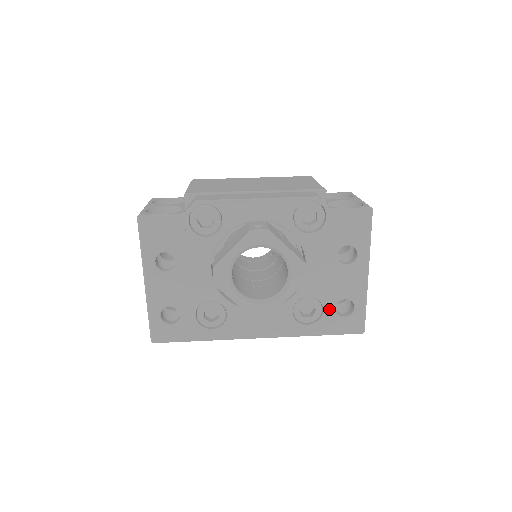
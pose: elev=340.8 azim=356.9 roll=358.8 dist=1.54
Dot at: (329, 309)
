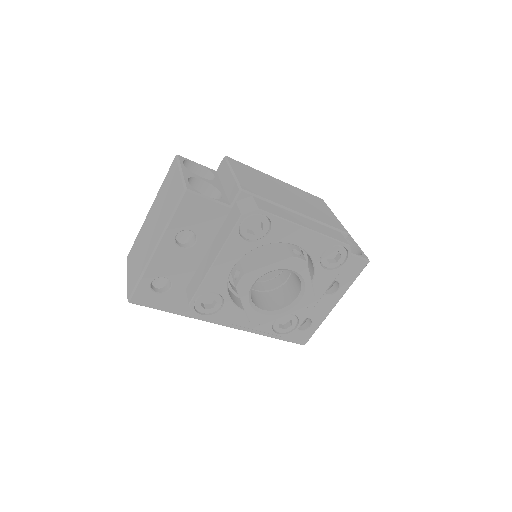
Dot at: occluded
